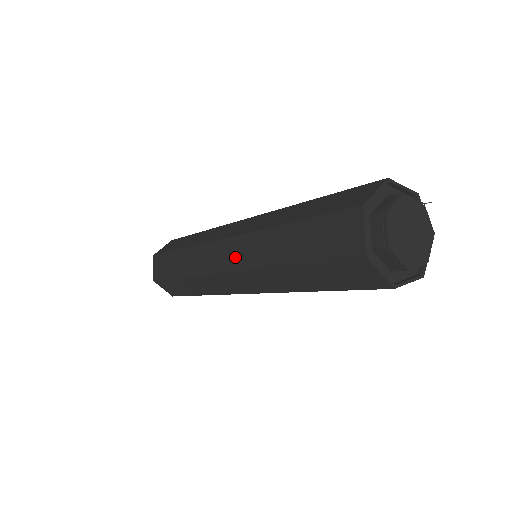
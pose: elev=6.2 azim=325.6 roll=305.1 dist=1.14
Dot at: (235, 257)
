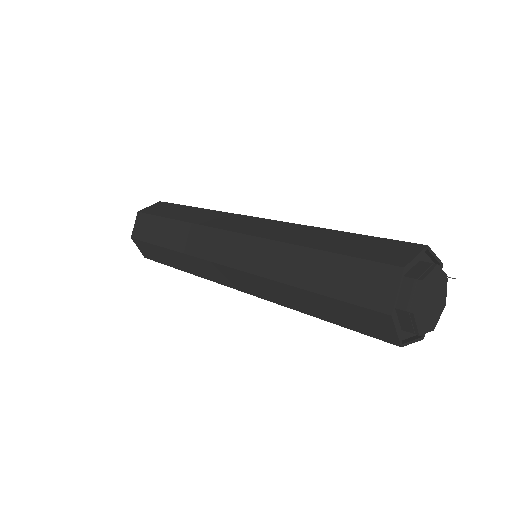
Dot at: (241, 255)
